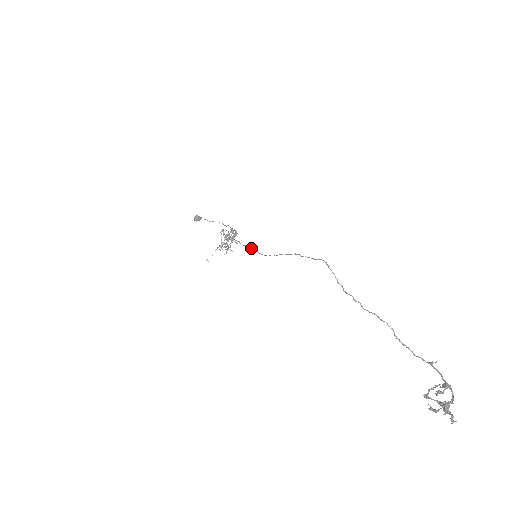
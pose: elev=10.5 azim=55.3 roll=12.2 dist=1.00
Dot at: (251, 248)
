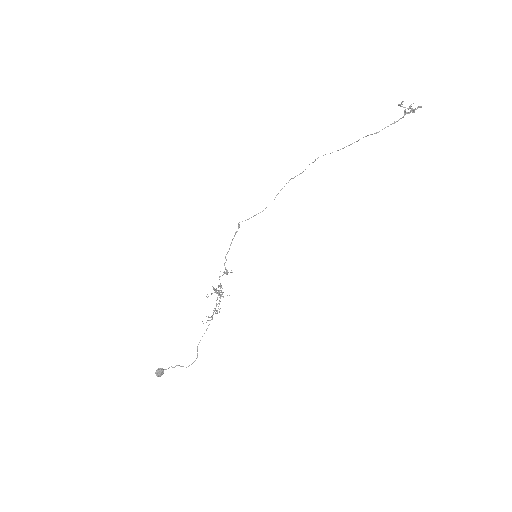
Dot at: occluded
